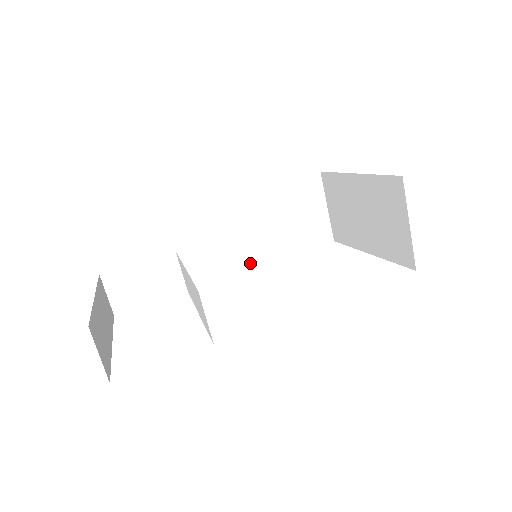
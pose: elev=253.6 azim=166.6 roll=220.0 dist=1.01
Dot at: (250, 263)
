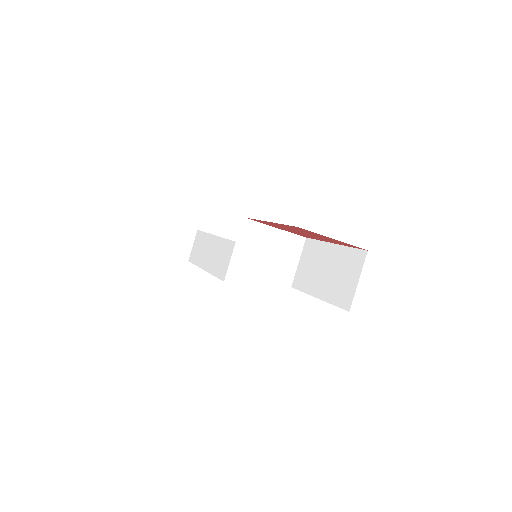
Dot at: (235, 268)
